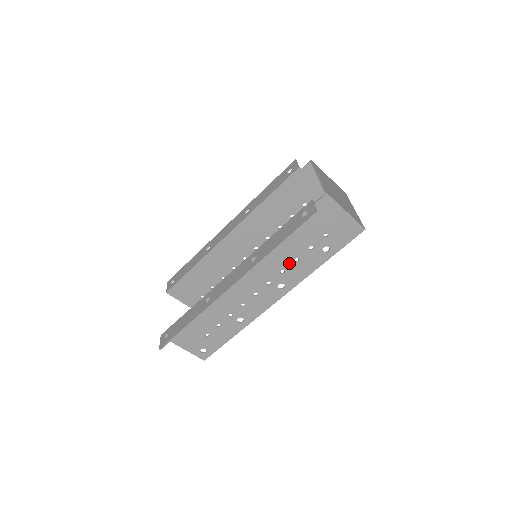
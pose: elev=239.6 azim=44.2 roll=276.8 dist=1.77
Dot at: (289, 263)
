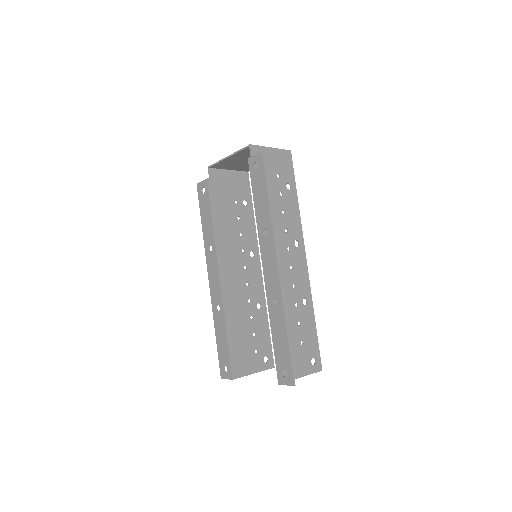
Dot at: (283, 219)
